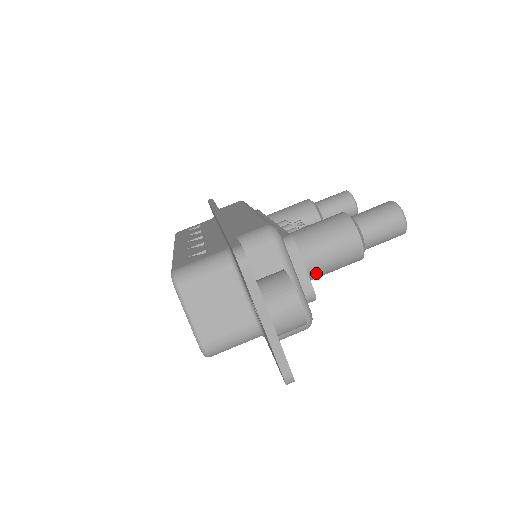
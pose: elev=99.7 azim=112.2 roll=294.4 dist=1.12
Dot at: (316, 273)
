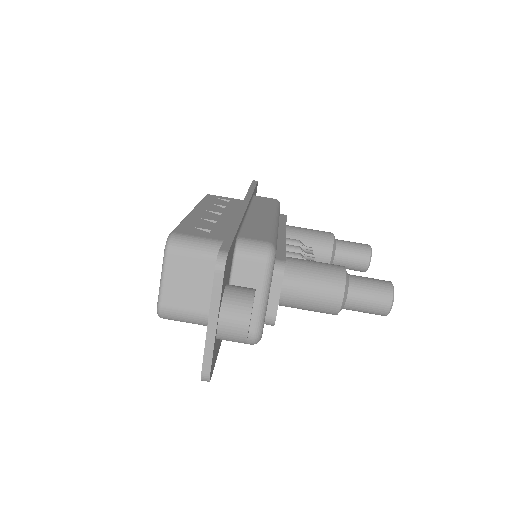
Dot at: (289, 303)
